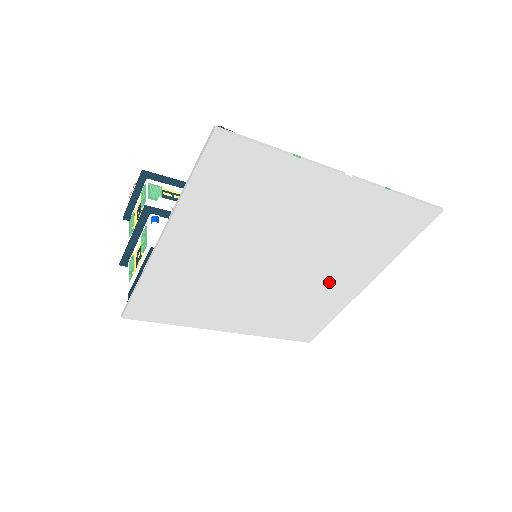
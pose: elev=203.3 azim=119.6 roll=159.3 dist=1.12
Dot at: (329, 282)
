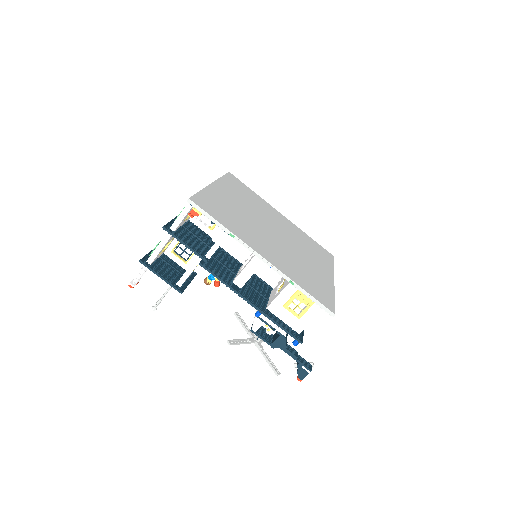
Dot at: (310, 263)
